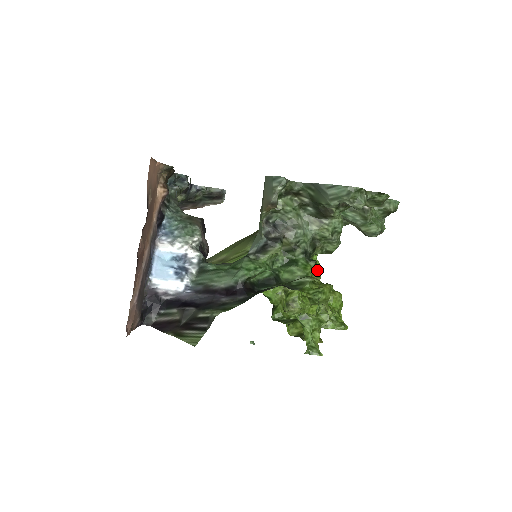
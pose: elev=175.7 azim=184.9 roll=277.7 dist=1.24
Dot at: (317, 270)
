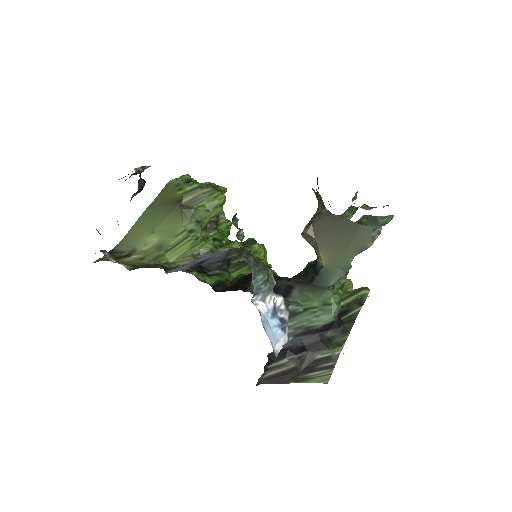
Dot at: occluded
